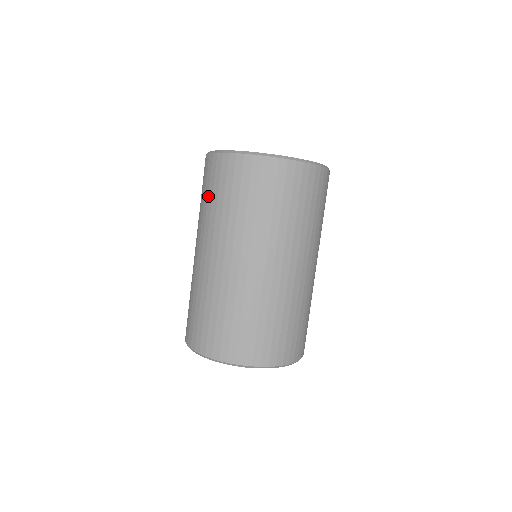
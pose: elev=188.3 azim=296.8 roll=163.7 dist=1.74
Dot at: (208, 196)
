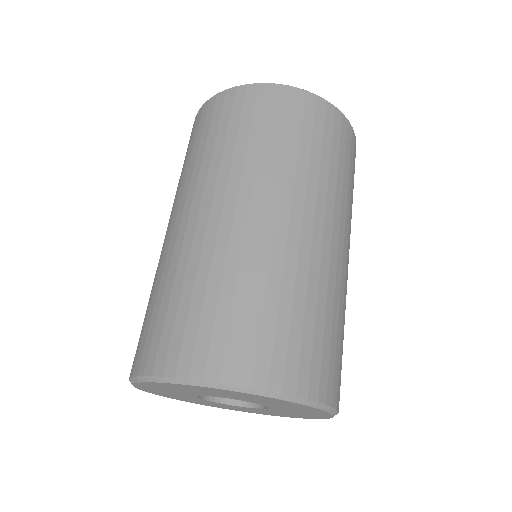
Dot at: occluded
